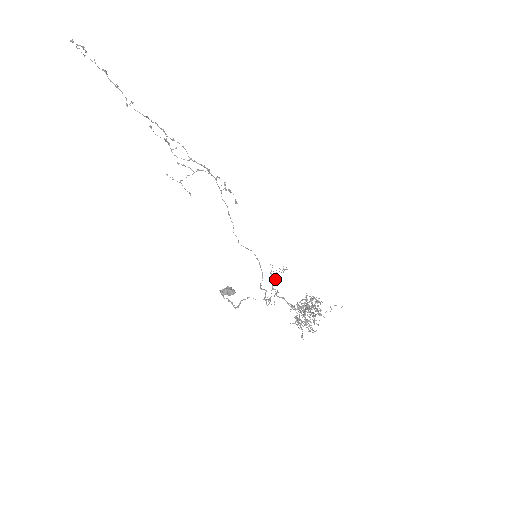
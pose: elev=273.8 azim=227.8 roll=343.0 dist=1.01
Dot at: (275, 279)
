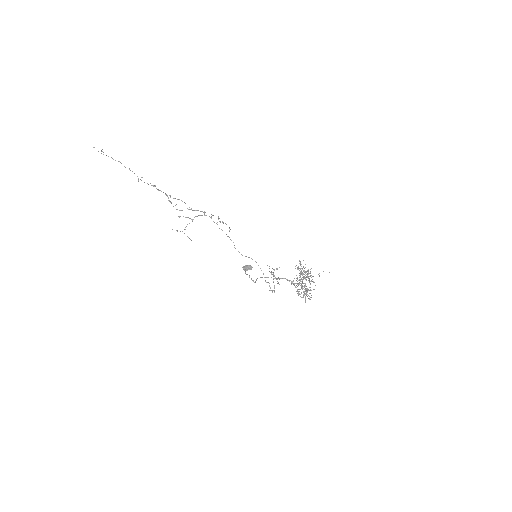
Dot at: (273, 274)
